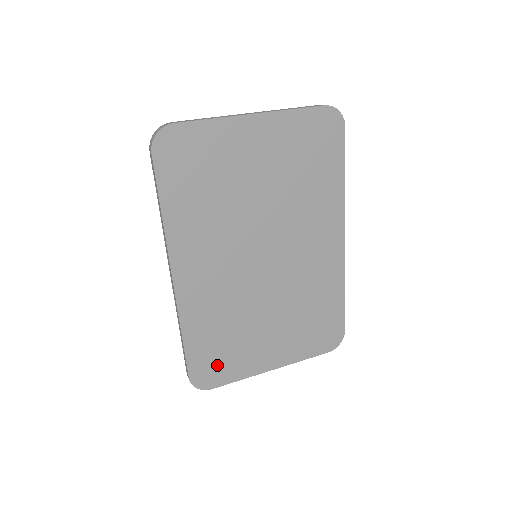
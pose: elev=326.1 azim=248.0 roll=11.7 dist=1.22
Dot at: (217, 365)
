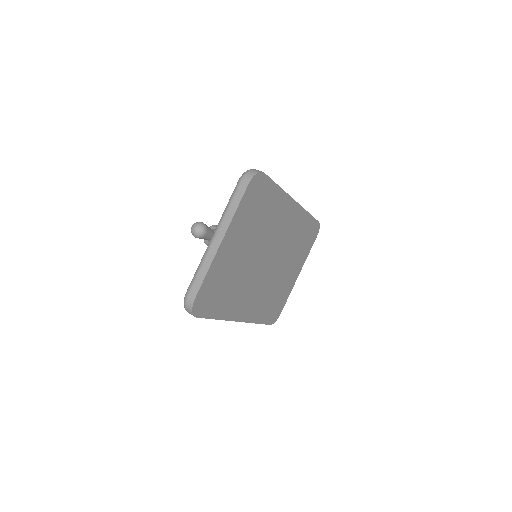
Dot at: (277, 307)
